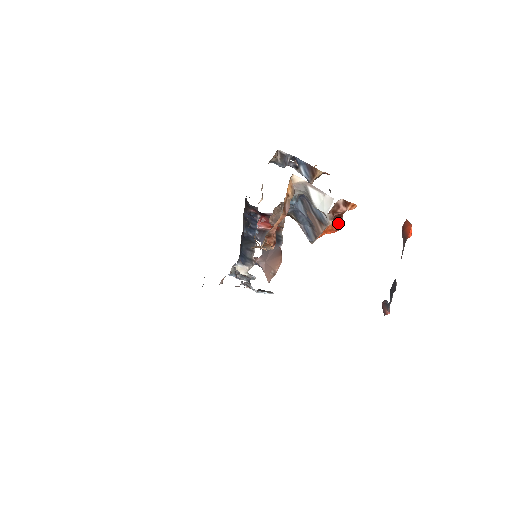
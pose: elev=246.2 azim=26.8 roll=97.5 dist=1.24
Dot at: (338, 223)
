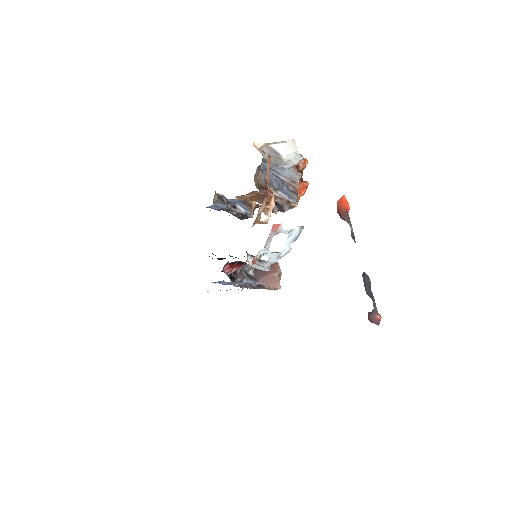
Dot at: (304, 181)
